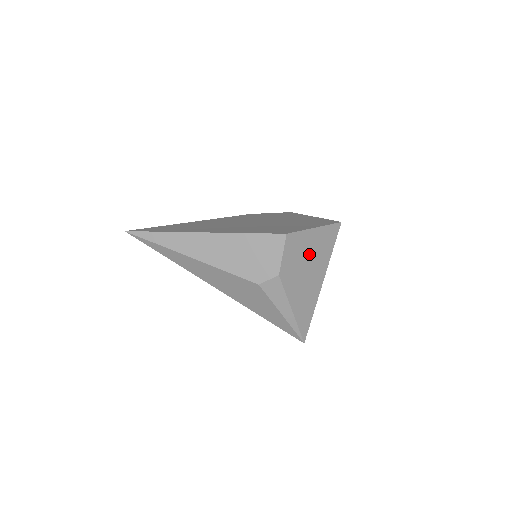
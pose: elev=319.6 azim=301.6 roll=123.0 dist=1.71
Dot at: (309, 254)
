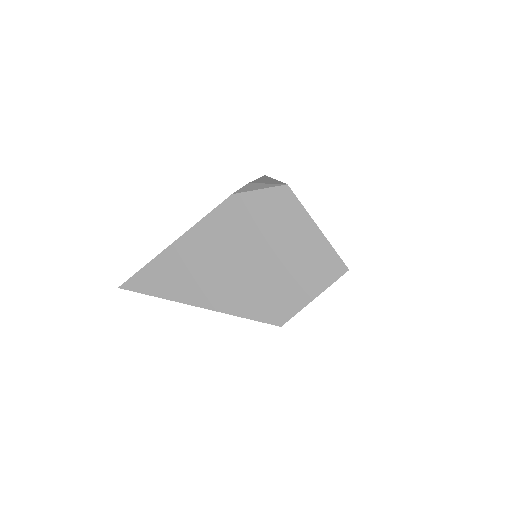
Dot at: occluded
